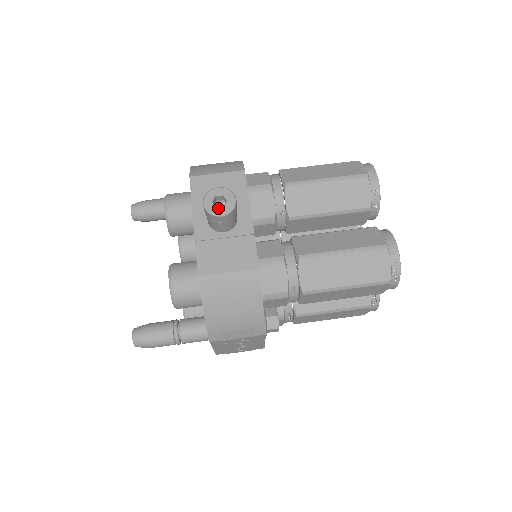
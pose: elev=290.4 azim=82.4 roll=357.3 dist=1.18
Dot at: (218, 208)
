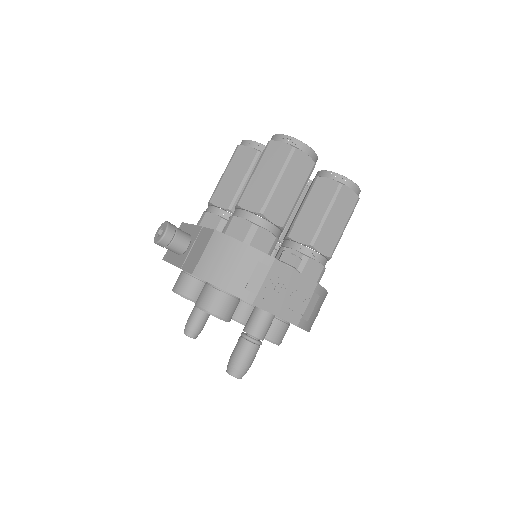
Dot at: (161, 234)
